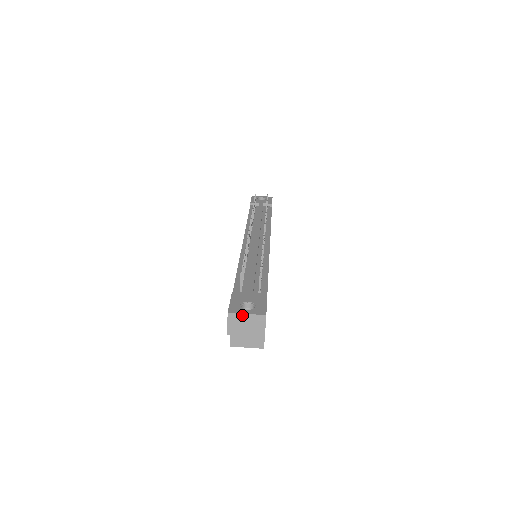
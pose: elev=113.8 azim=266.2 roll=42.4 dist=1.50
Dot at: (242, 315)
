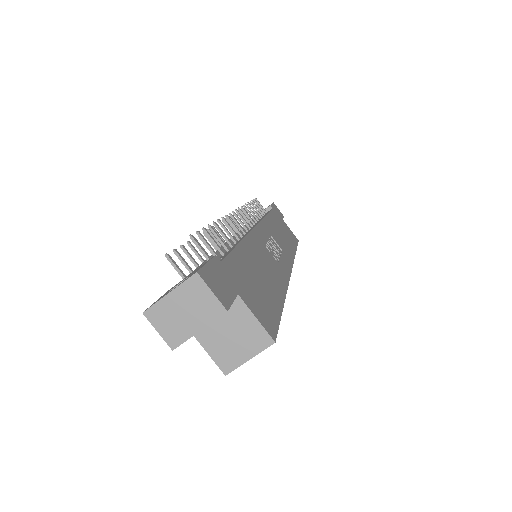
Dot at: (164, 300)
